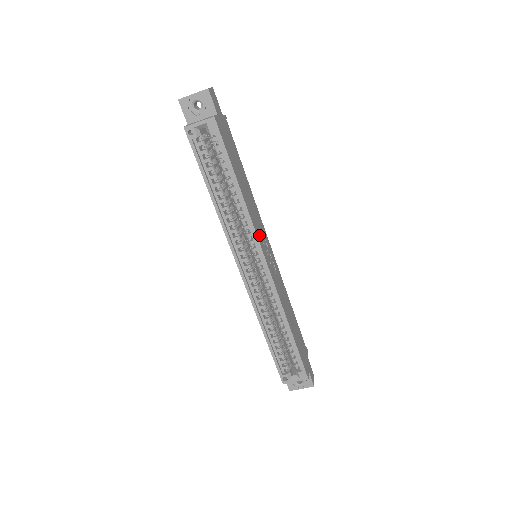
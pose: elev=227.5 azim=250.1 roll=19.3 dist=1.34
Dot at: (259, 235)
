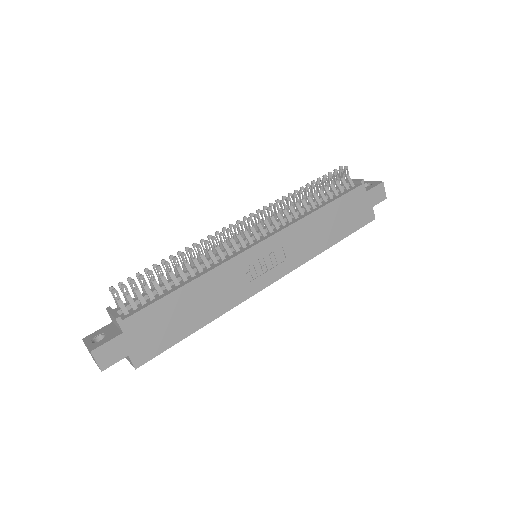
Dot at: (247, 288)
